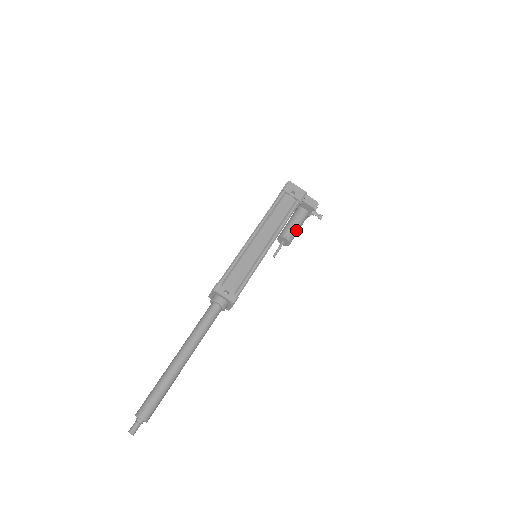
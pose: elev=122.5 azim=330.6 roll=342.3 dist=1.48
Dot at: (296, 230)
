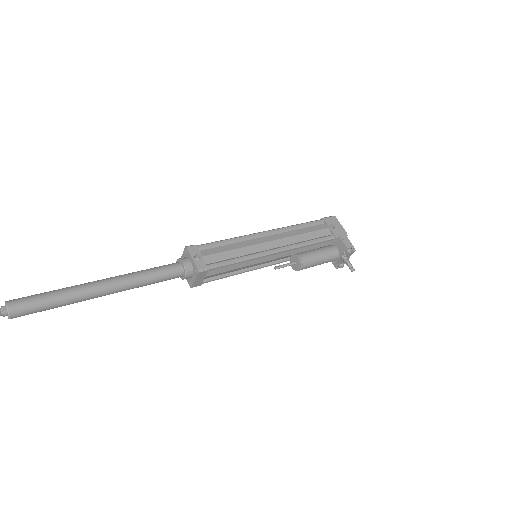
Dot at: (316, 259)
